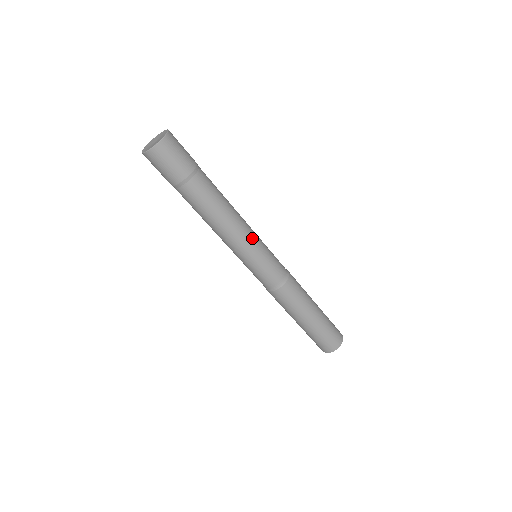
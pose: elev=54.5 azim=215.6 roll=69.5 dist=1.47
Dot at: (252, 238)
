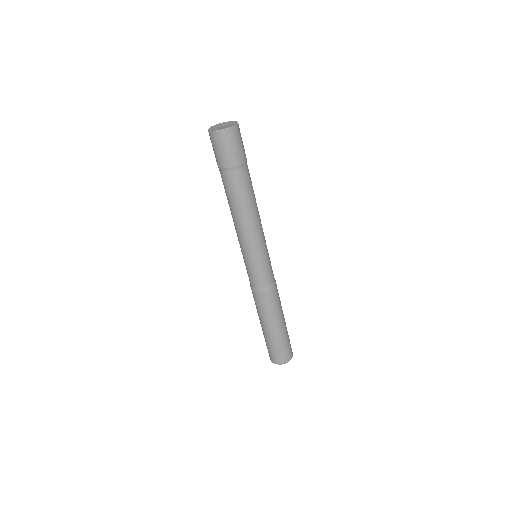
Dot at: occluded
